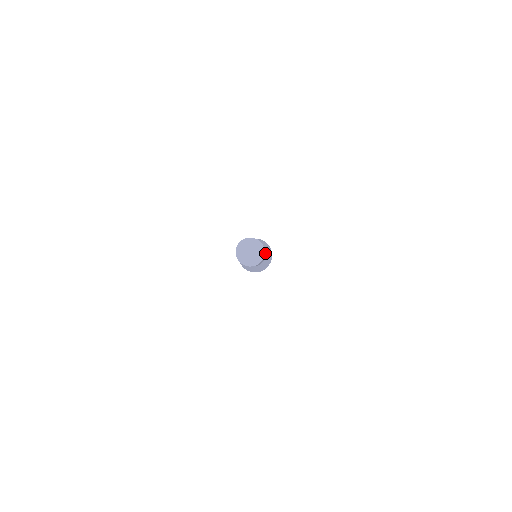
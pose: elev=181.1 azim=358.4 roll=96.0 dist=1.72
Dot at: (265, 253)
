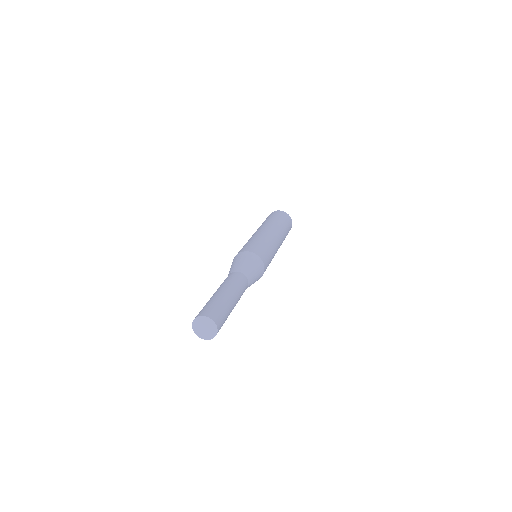
Dot at: (244, 275)
